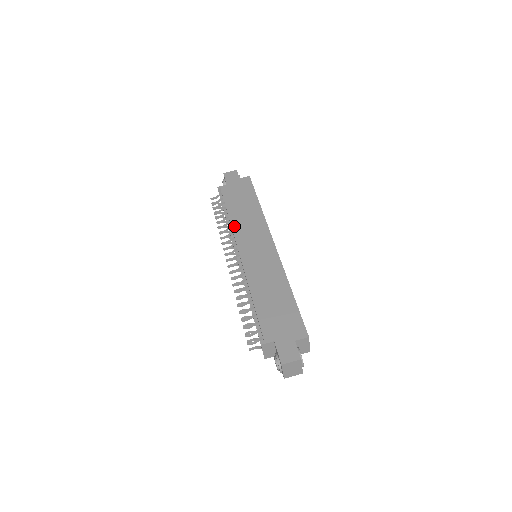
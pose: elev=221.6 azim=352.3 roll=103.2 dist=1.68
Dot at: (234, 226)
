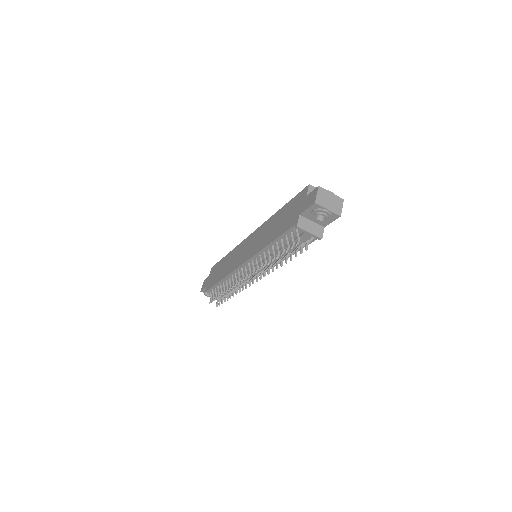
Dot at: (228, 273)
